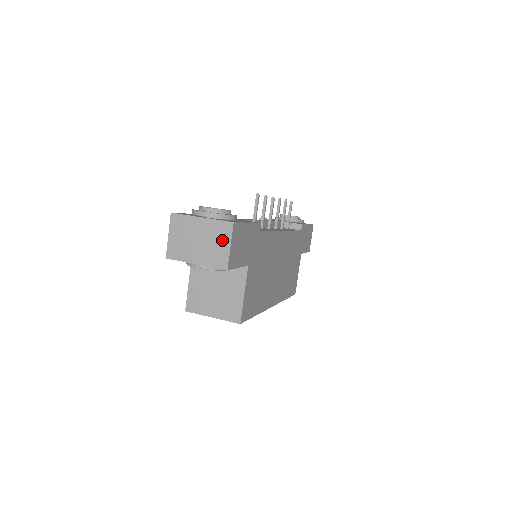
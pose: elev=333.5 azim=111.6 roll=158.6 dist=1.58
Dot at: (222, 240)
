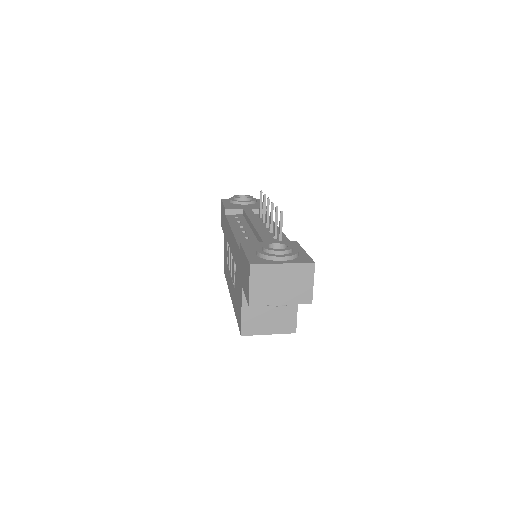
Dot at: (305, 280)
